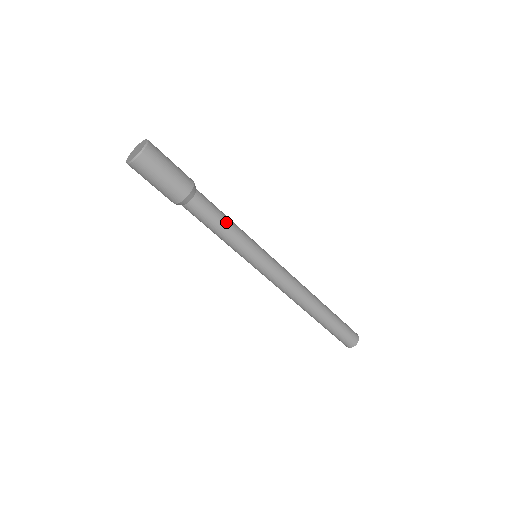
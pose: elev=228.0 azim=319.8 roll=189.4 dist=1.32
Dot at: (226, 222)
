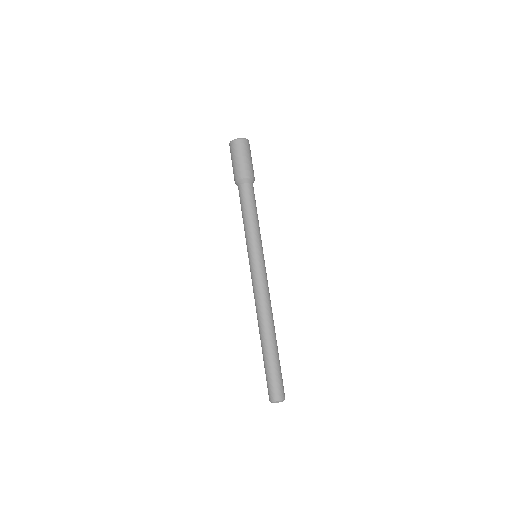
Dot at: (253, 214)
